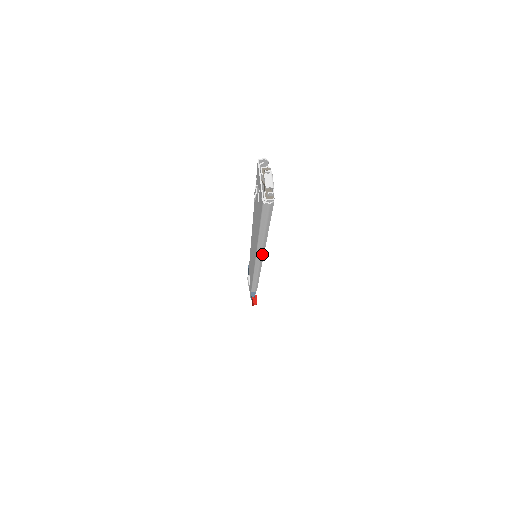
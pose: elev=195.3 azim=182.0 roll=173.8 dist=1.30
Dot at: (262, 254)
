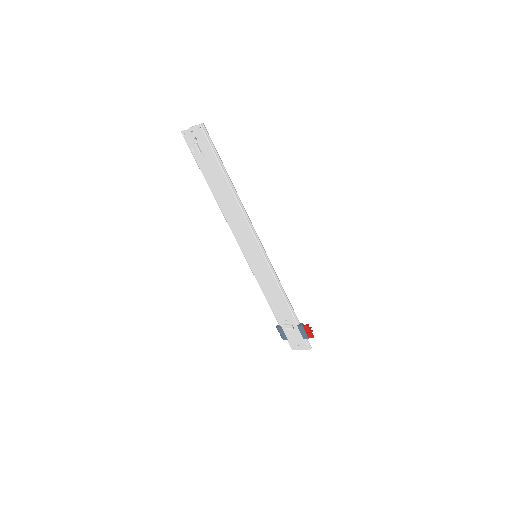
Dot at: (247, 214)
